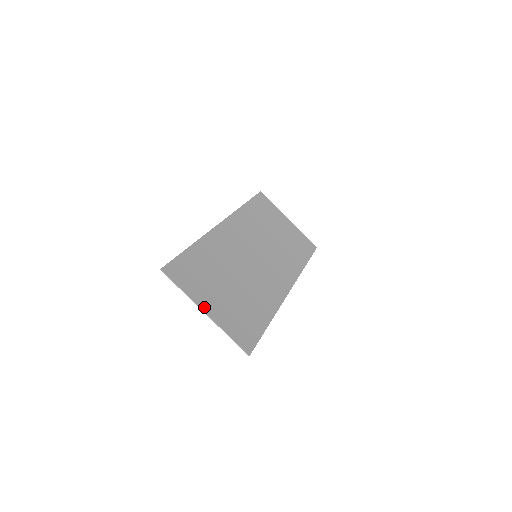
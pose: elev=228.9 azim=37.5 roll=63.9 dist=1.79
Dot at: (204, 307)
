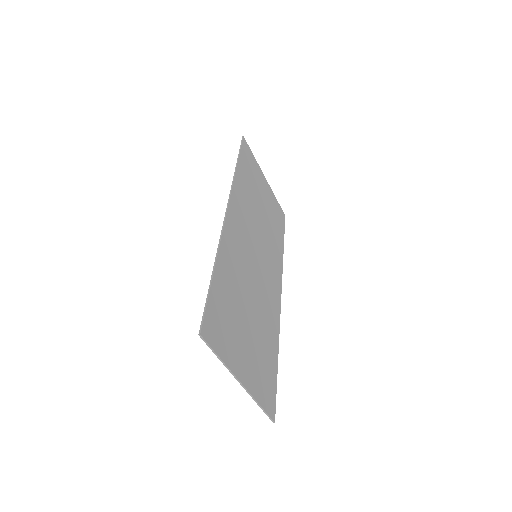
Dot at: (239, 375)
